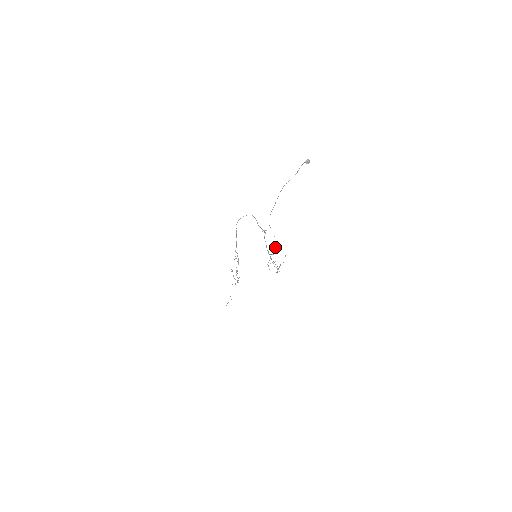
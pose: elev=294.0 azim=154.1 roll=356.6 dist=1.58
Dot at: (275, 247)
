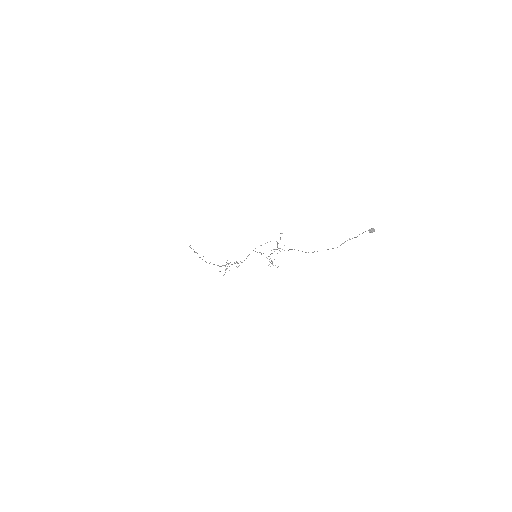
Dot at: (277, 245)
